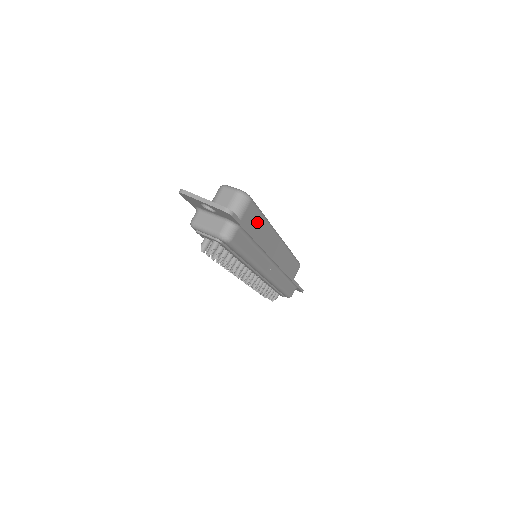
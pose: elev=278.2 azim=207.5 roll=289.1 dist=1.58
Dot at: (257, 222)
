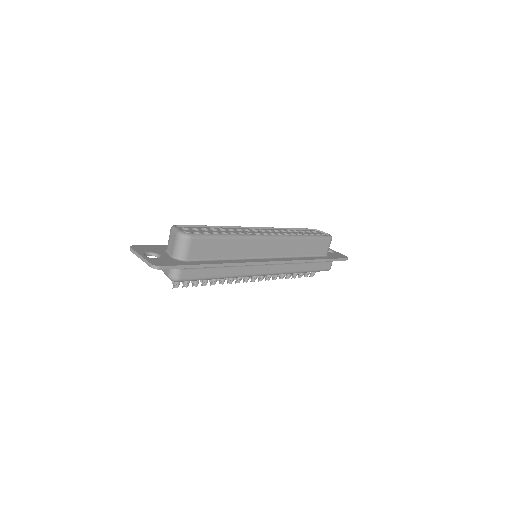
Dot at: (217, 246)
